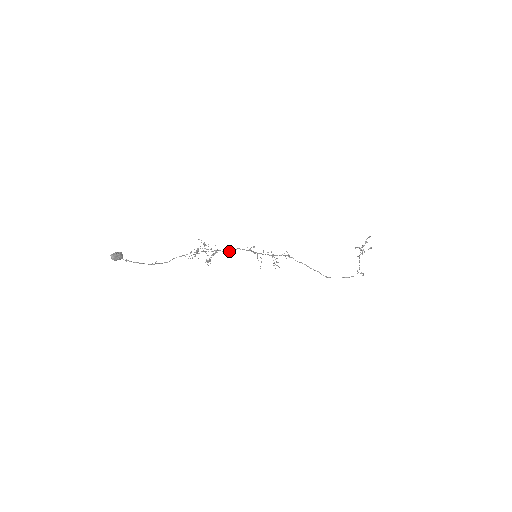
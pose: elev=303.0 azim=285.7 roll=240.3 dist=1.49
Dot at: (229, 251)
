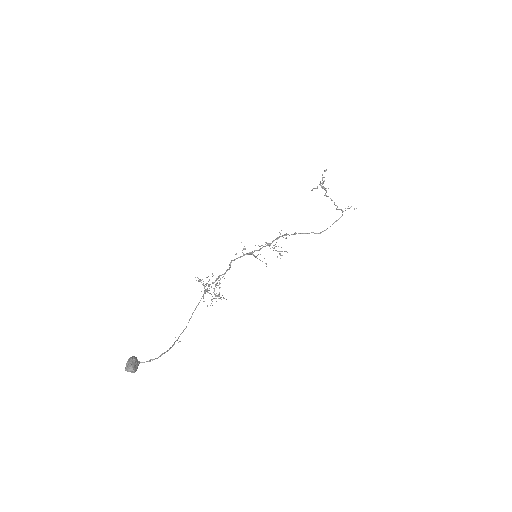
Dot at: (227, 270)
